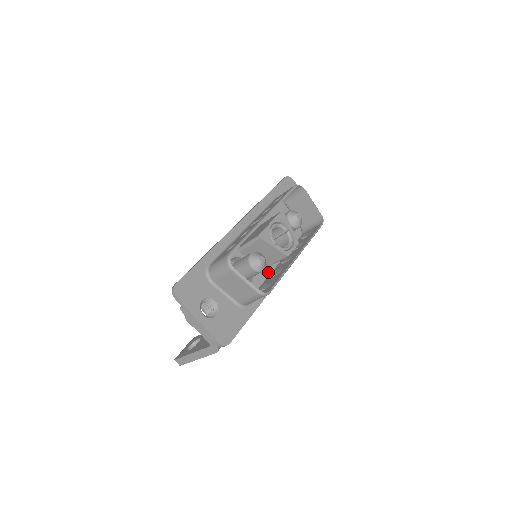
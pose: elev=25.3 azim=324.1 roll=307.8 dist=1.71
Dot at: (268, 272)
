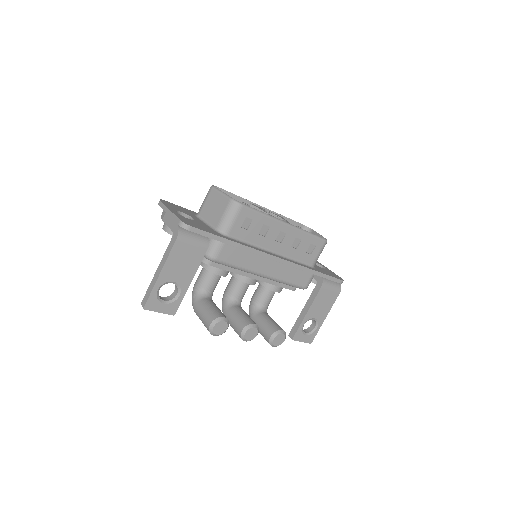
Dot at: occluded
